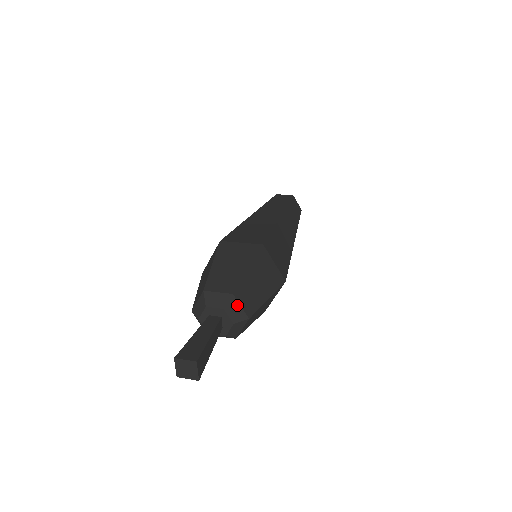
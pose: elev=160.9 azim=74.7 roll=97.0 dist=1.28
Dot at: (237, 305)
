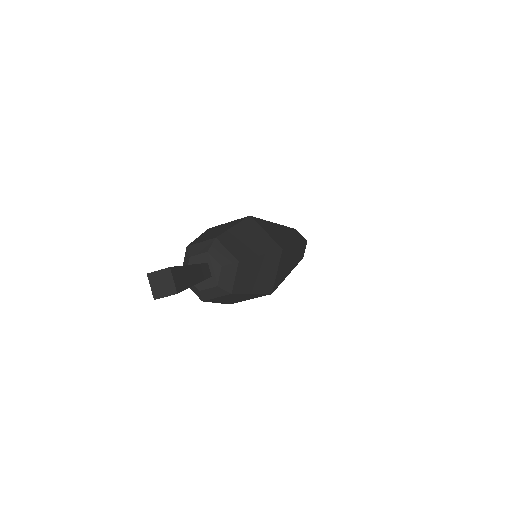
Dot at: (222, 248)
